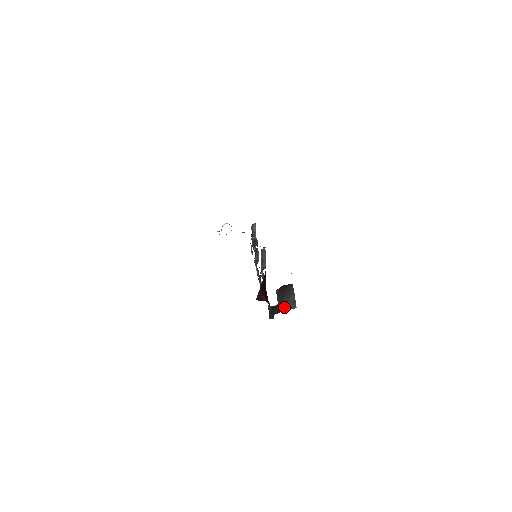
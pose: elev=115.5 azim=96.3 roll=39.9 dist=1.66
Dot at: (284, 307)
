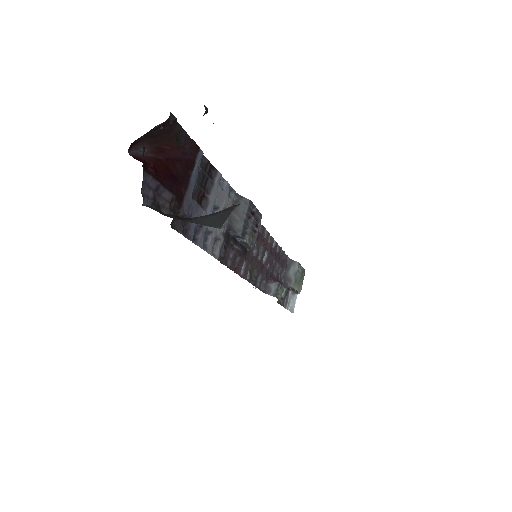
Dot at: (196, 219)
